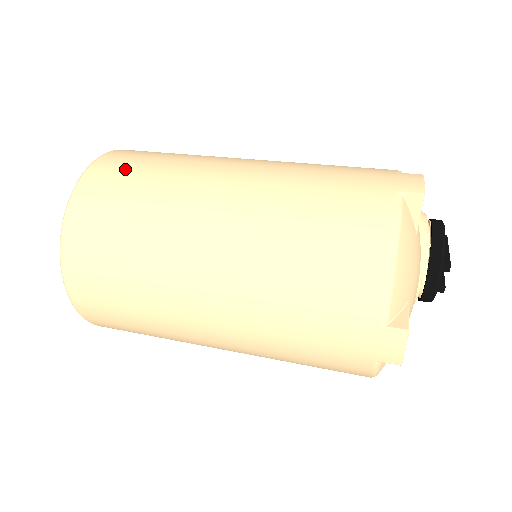
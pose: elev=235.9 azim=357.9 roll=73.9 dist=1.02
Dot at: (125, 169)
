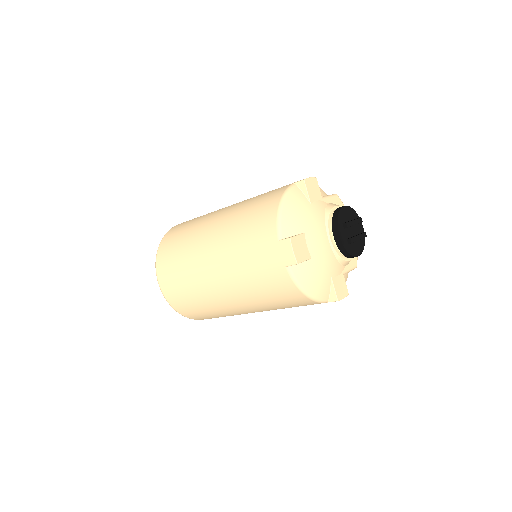
Dot at: (188, 221)
